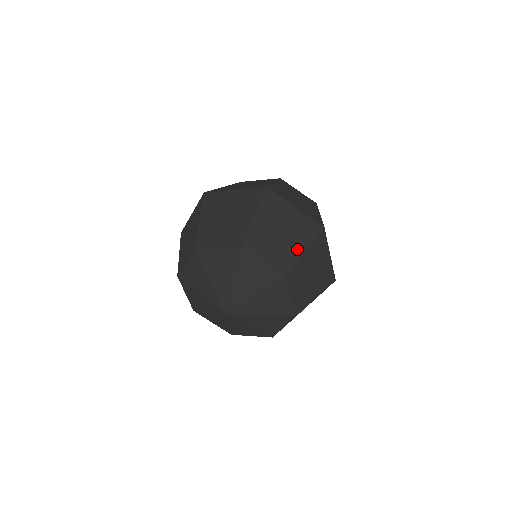
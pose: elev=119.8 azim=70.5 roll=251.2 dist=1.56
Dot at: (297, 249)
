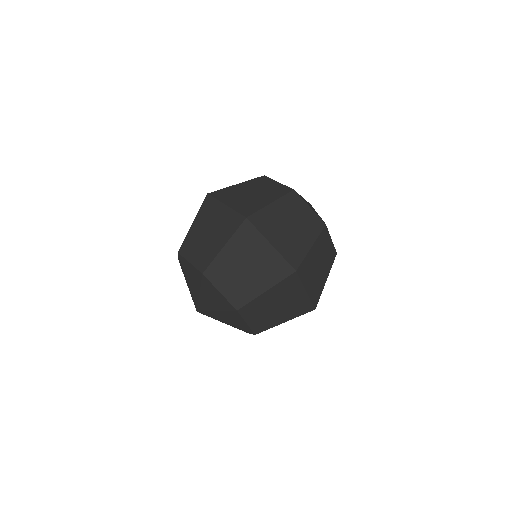
Dot at: (217, 245)
